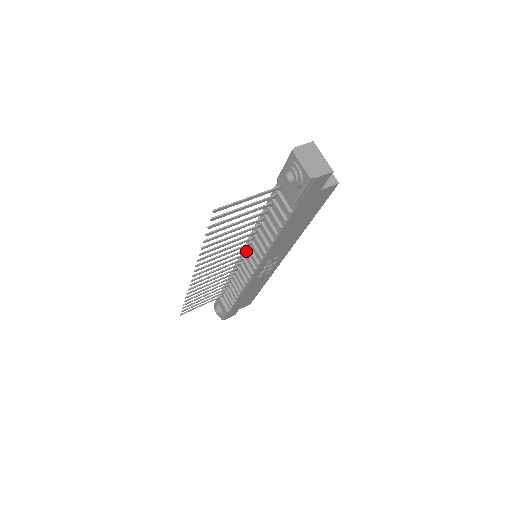
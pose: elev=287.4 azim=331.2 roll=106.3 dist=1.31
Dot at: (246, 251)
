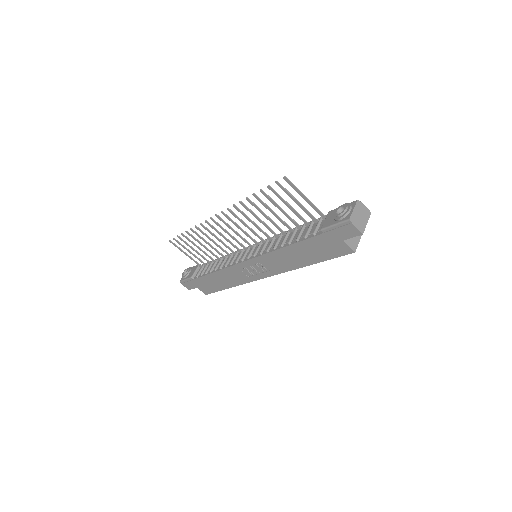
Dot at: (256, 245)
